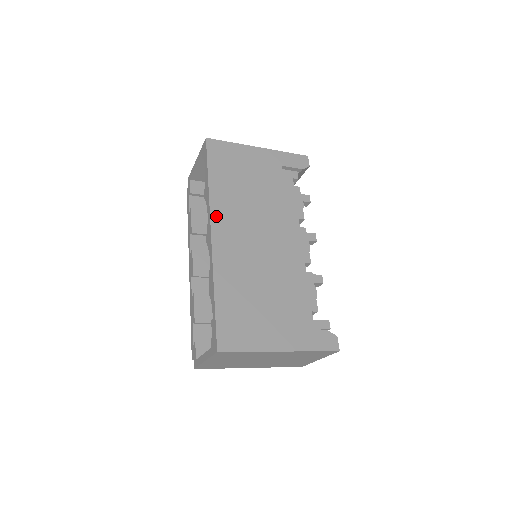
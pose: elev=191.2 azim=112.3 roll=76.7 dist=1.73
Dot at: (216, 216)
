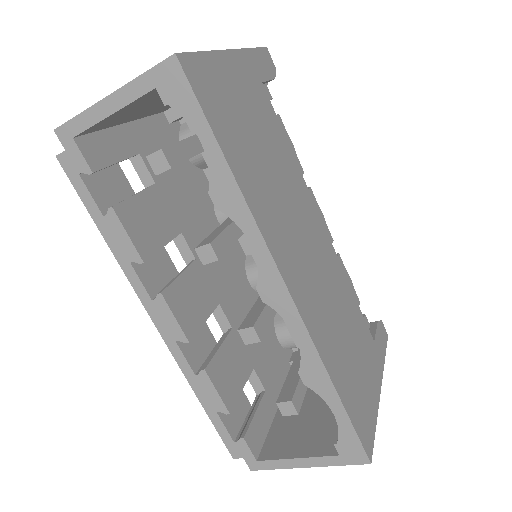
Dot at: (274, 247)
